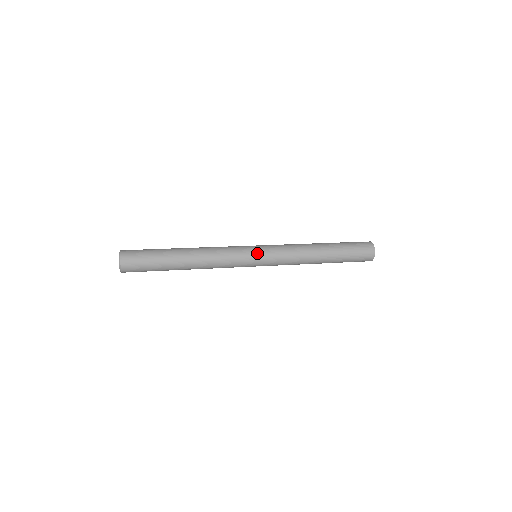
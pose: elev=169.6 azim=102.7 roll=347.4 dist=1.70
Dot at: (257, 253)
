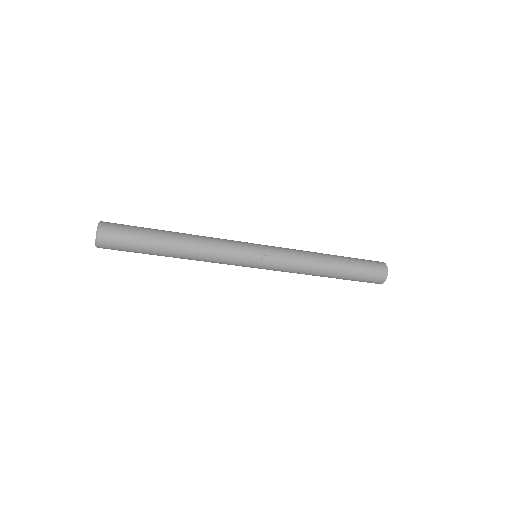
Dot at: occluded
